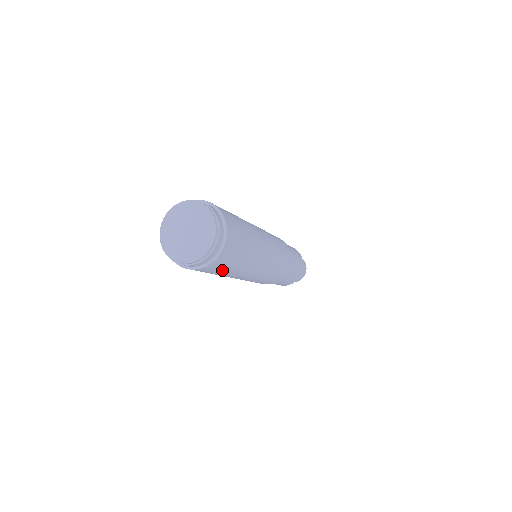
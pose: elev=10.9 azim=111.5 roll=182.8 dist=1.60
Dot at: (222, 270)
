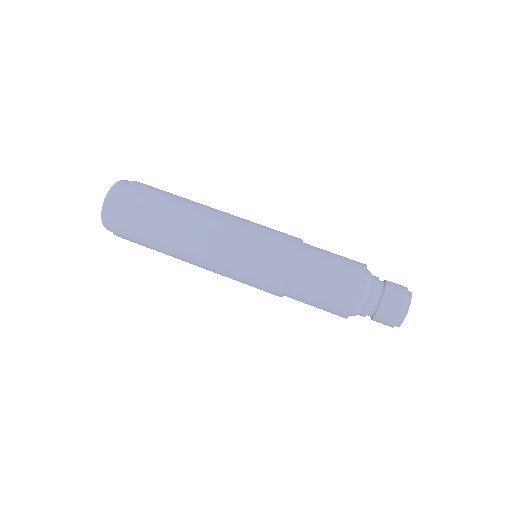
Dot at: (142, 222)
